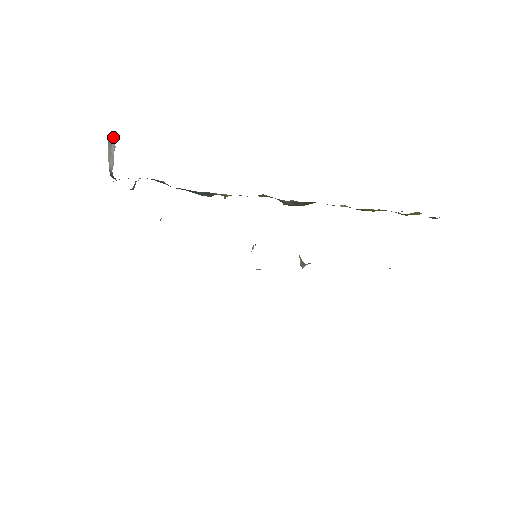
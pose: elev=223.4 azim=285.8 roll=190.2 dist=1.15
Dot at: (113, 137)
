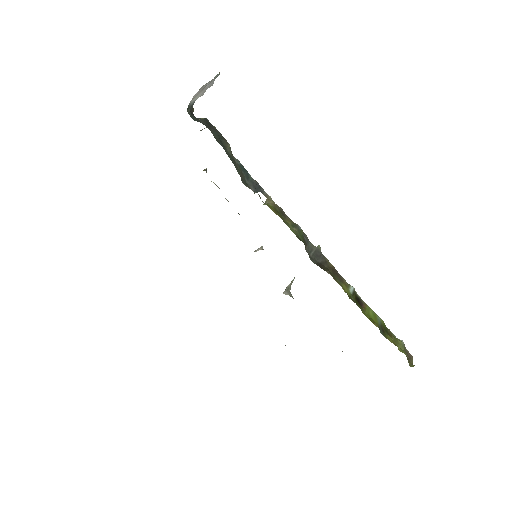
Dot at: occluded
